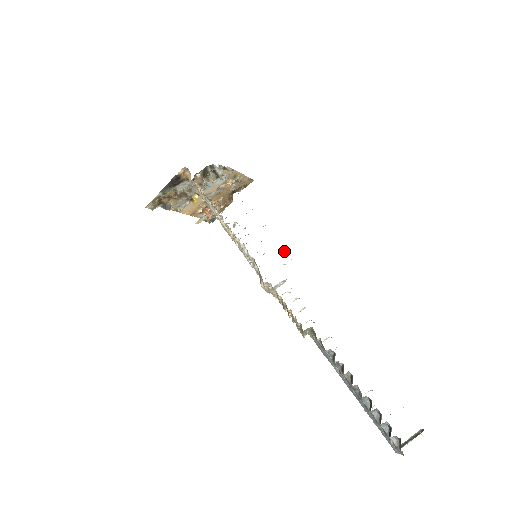
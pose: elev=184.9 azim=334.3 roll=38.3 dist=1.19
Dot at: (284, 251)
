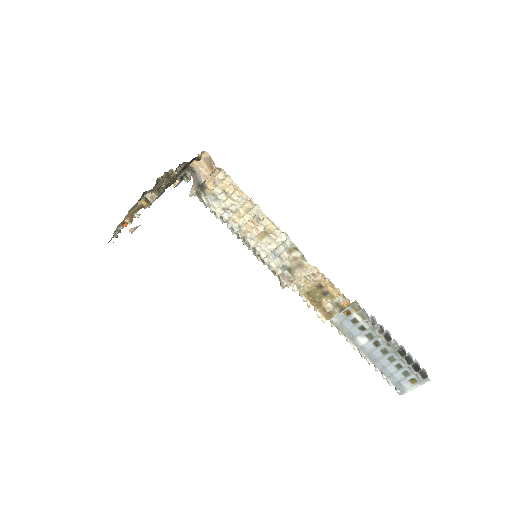
Dot at: occluded
